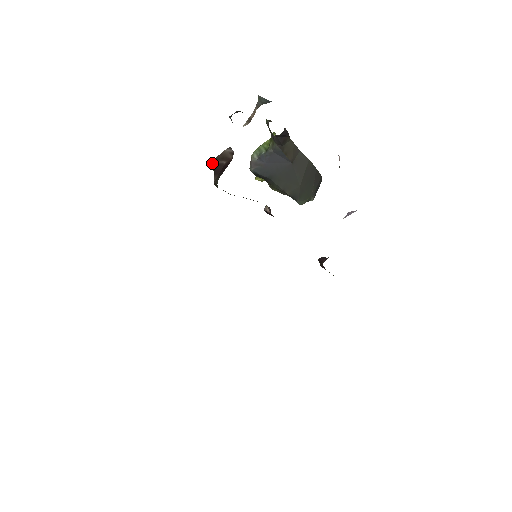
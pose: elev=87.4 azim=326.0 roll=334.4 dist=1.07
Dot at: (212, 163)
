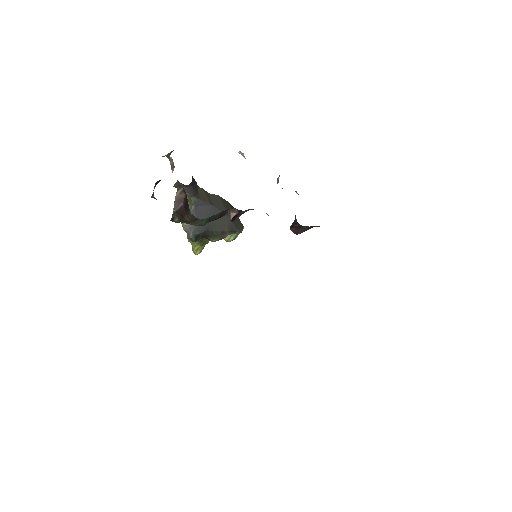
Dot at: (174, 216)
